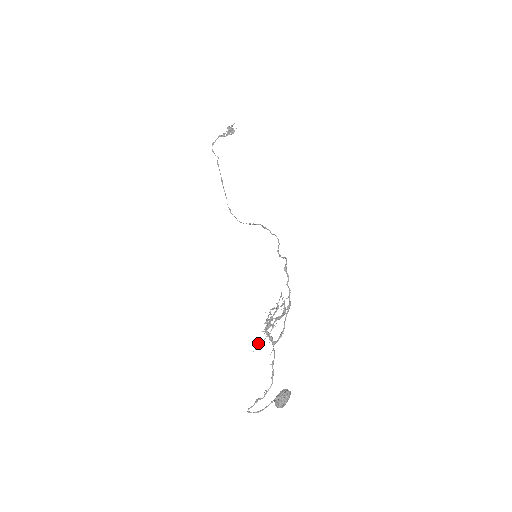
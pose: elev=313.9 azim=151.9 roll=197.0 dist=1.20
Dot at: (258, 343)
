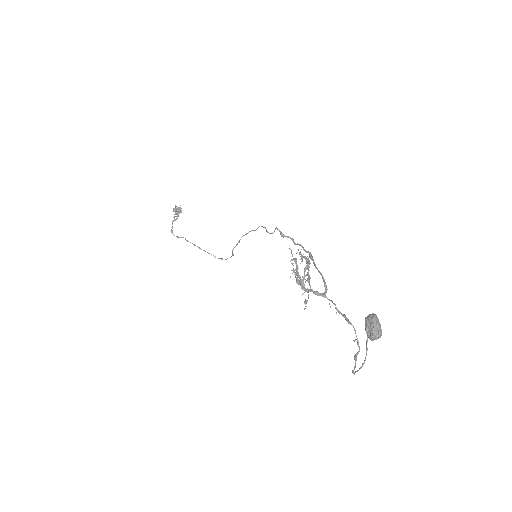
Dot at: (304, 303)
